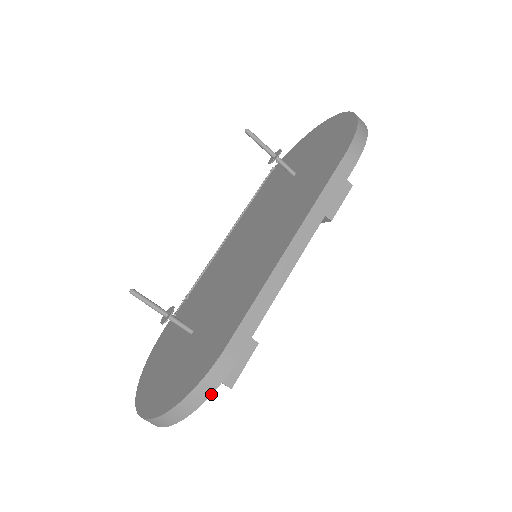
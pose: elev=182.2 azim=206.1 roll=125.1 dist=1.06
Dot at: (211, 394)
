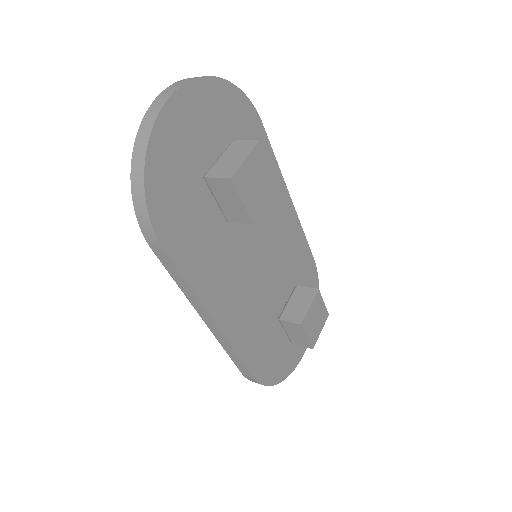
Dot at: occluded
